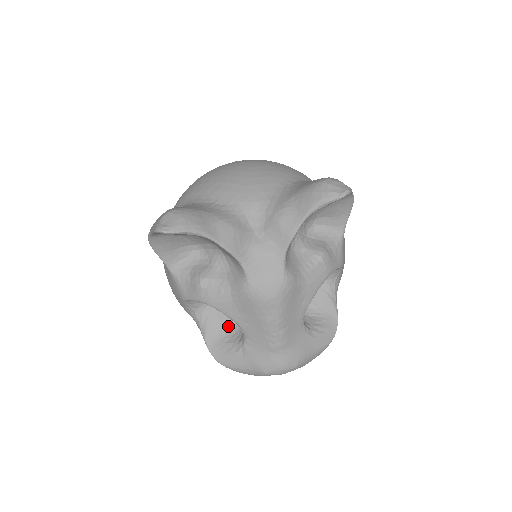
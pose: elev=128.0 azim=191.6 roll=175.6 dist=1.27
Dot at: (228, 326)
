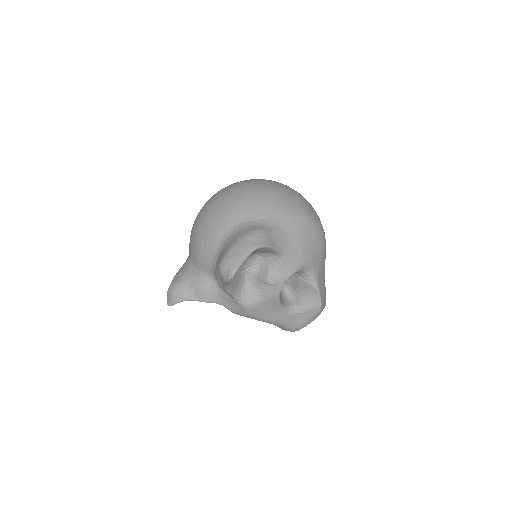
Dot at: occluded
